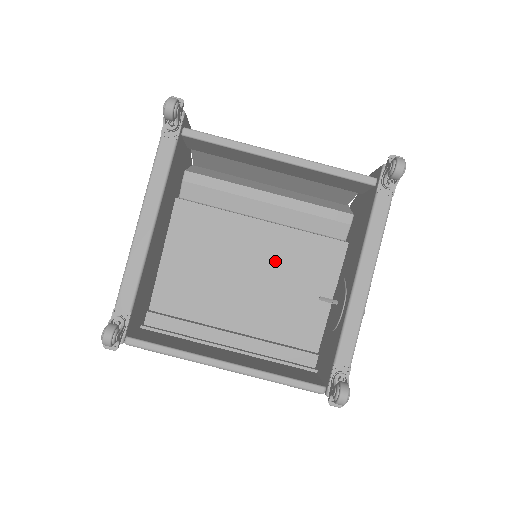
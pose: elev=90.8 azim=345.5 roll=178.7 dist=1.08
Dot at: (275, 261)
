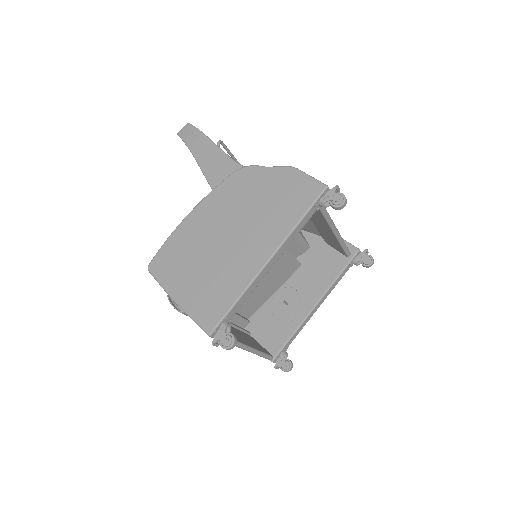
Dot at: occluded
